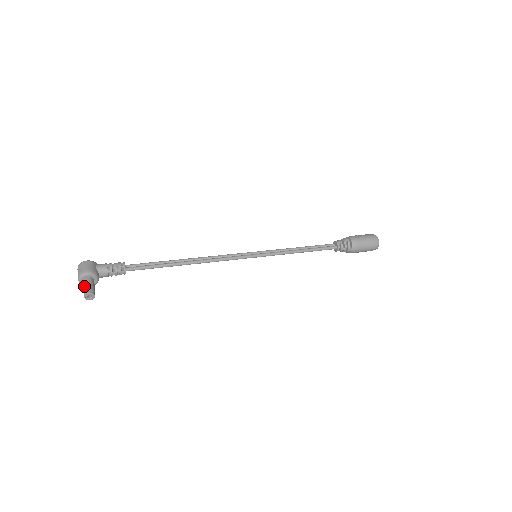
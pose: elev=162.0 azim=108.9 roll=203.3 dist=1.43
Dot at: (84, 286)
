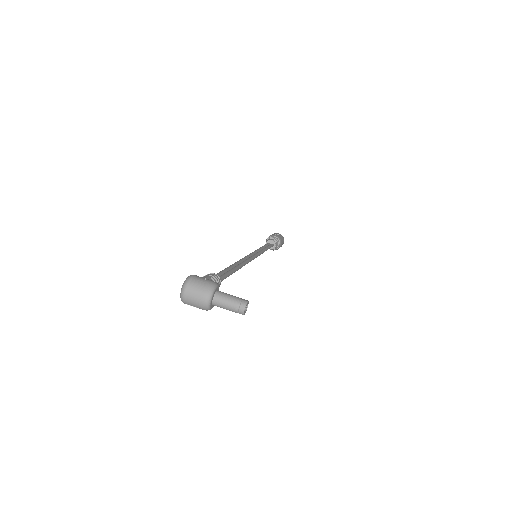
Dot at: (229, 299)
